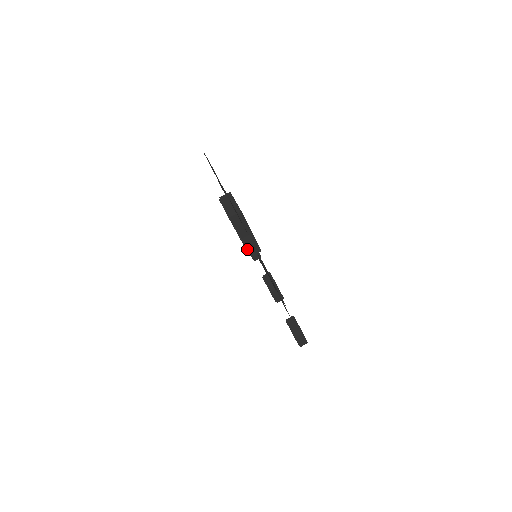
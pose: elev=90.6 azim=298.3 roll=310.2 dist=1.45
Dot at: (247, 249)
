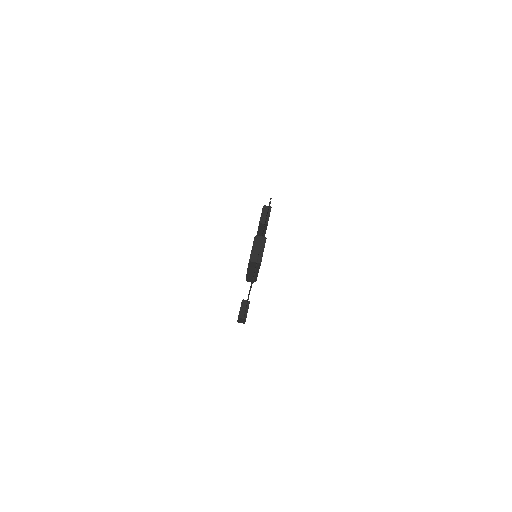
Dot at: (247, 276)
